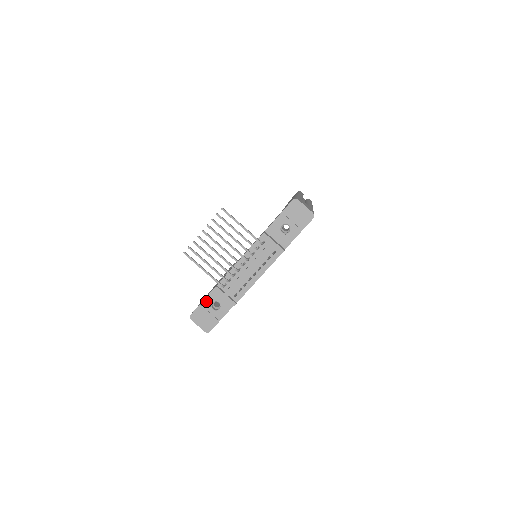
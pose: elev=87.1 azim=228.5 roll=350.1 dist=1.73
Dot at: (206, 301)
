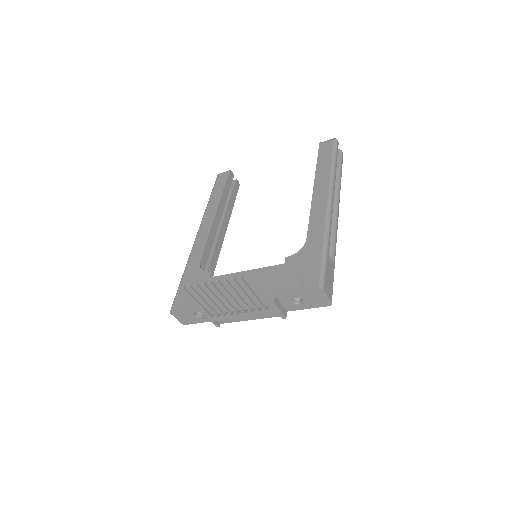
Dot at: (191, 309)
